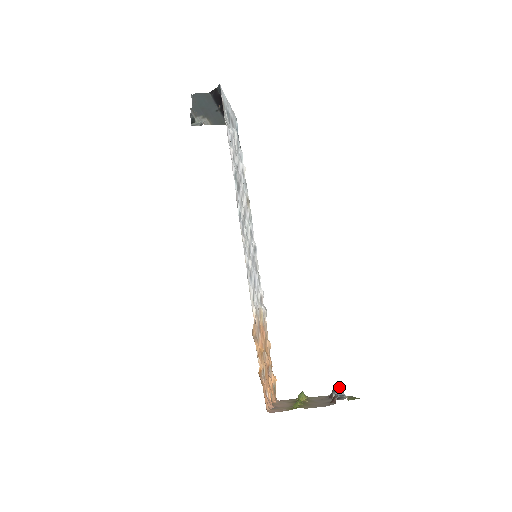
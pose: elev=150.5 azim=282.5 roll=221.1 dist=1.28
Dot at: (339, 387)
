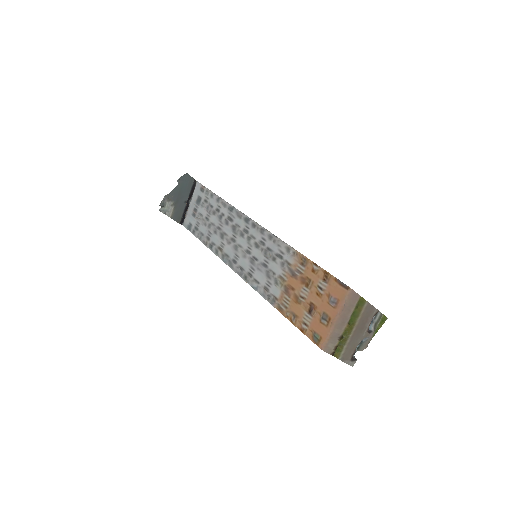
Dot at: occluded
